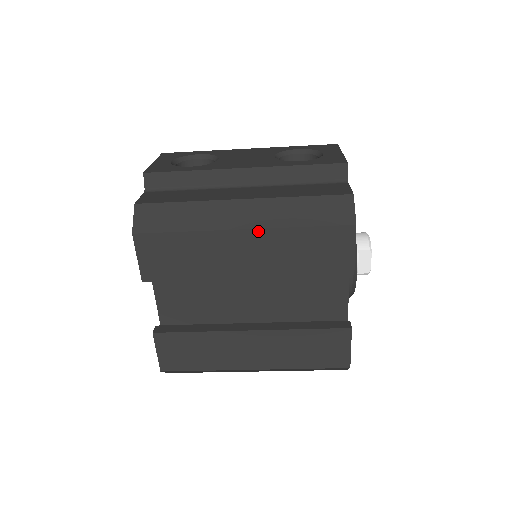
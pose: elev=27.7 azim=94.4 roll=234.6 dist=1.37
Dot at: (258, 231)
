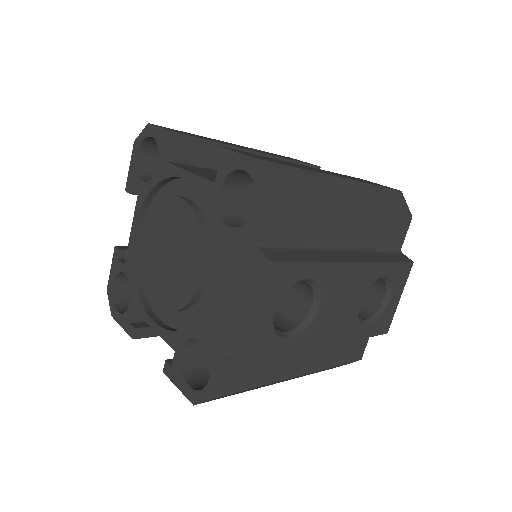
Dot at: occluded
